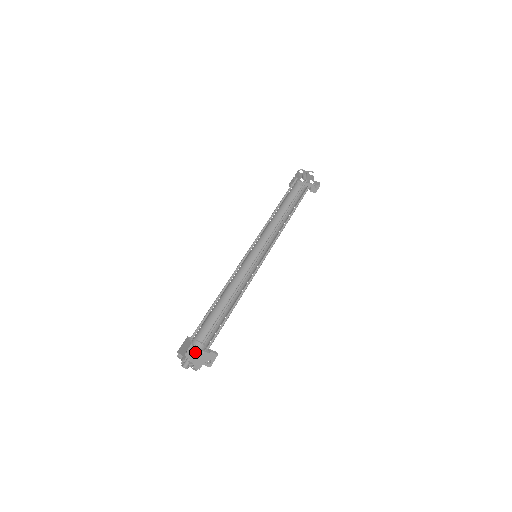
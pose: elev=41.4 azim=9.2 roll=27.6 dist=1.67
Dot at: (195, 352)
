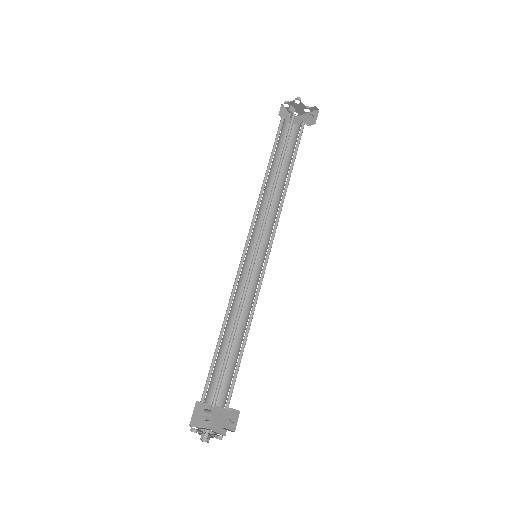
Dot at: (218, 412)
